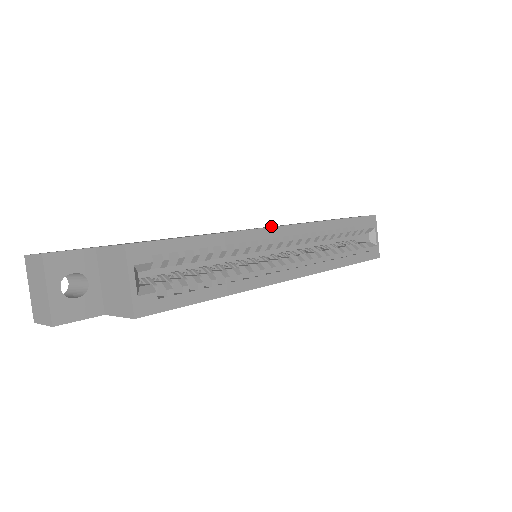
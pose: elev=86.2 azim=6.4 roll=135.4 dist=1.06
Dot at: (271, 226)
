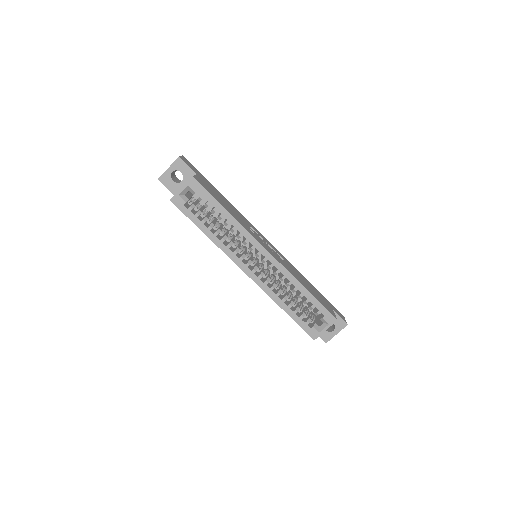
Dot at: (291, 264)
